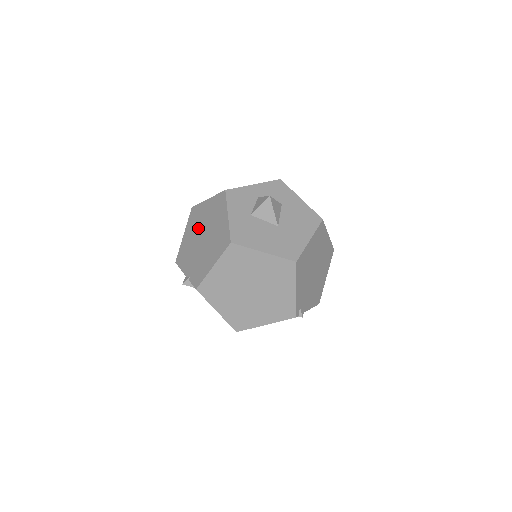
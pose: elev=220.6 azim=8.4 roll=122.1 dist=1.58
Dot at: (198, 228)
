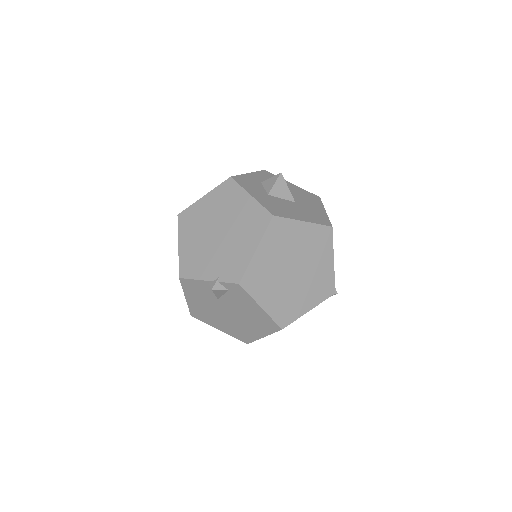
Dot at: (203, 227)
